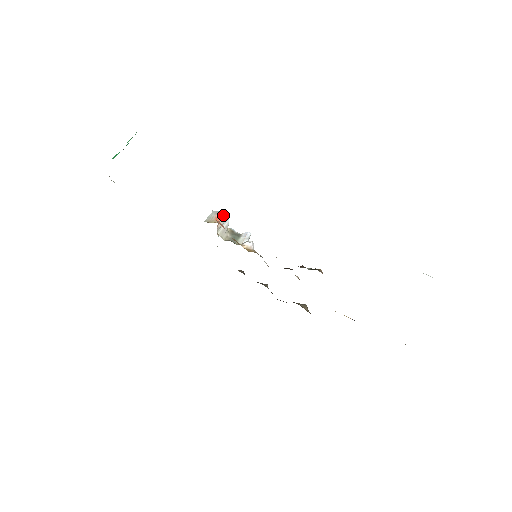
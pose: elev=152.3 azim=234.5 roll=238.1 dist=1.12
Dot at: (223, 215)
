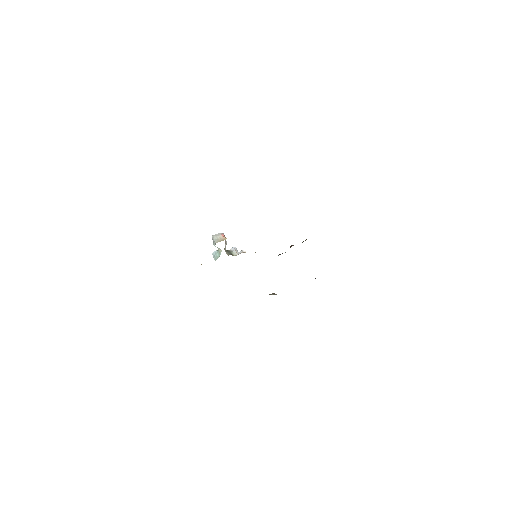
Dot at: (224, 235)
